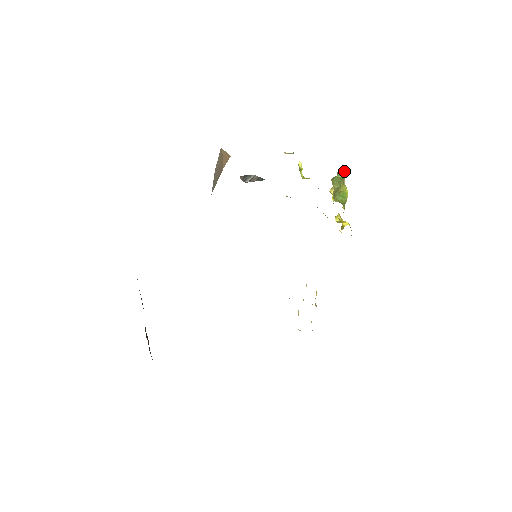
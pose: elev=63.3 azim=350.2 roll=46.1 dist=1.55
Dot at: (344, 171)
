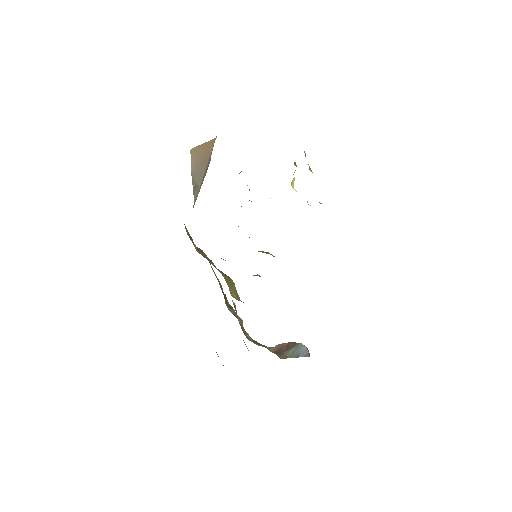
Dot at: (296, 165)
